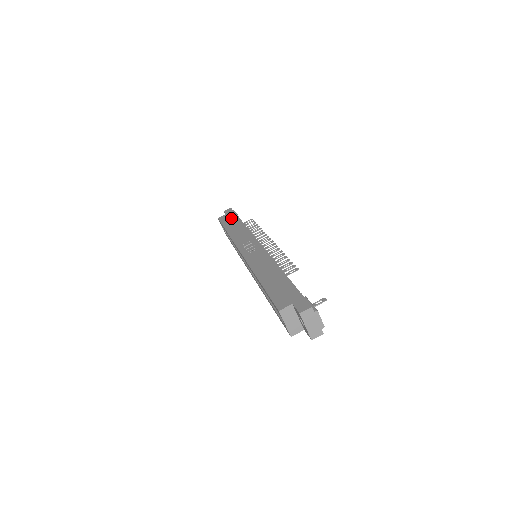
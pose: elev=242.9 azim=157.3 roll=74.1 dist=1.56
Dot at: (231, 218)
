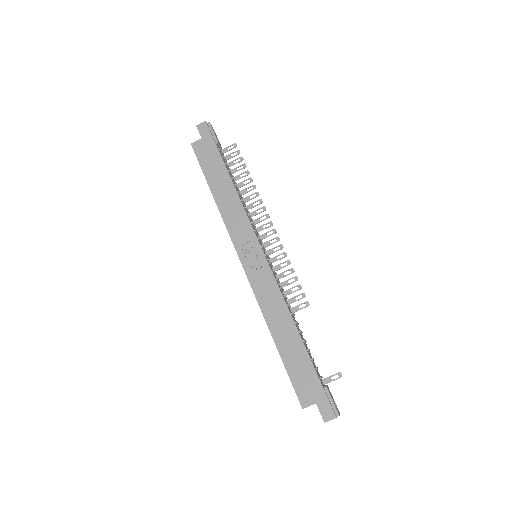
Dot at: (212, 158)
